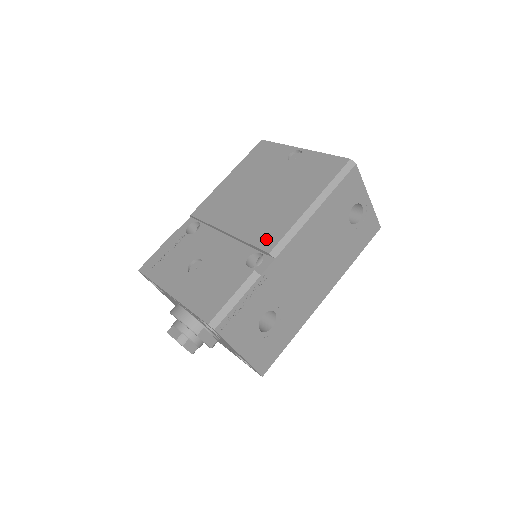
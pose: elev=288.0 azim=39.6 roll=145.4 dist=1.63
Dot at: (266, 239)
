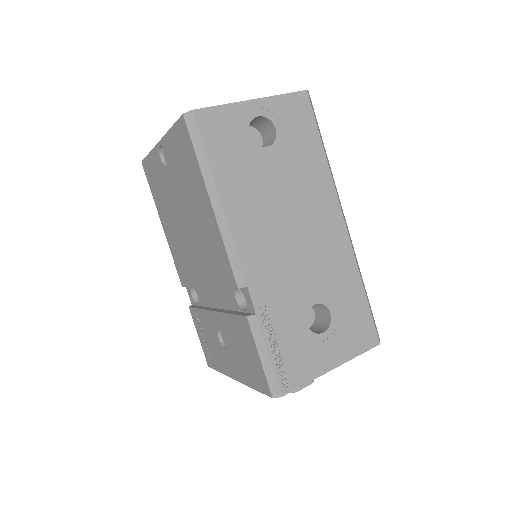
Dot at: (224, 274)
